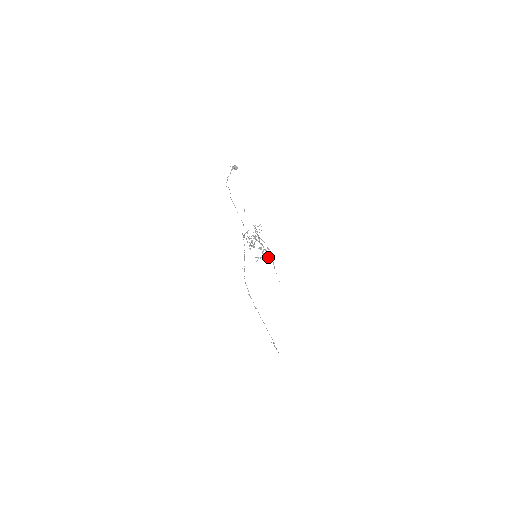
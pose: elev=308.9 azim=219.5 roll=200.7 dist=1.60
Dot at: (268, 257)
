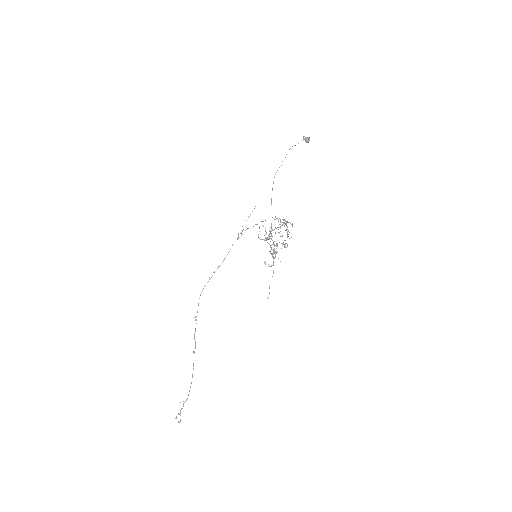
Dot at: occluded
